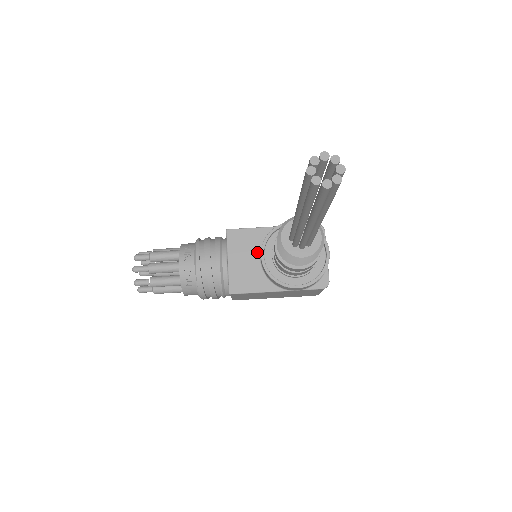
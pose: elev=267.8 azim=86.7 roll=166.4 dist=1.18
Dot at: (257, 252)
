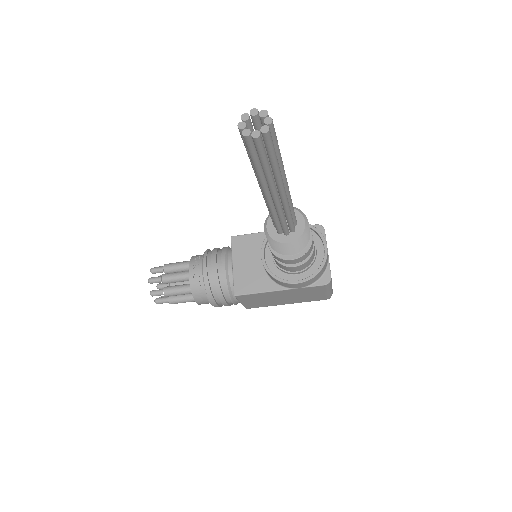
Dot at: (260, 255)
